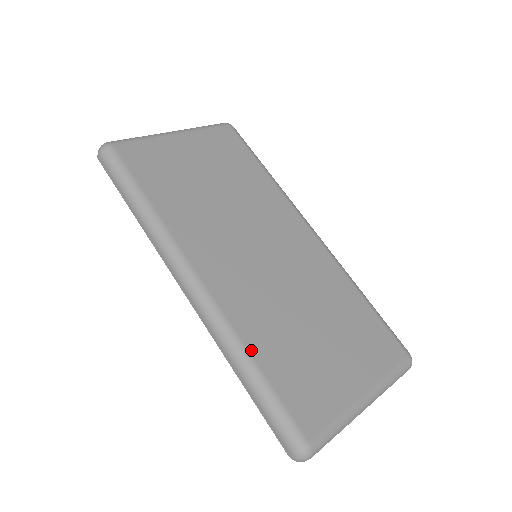
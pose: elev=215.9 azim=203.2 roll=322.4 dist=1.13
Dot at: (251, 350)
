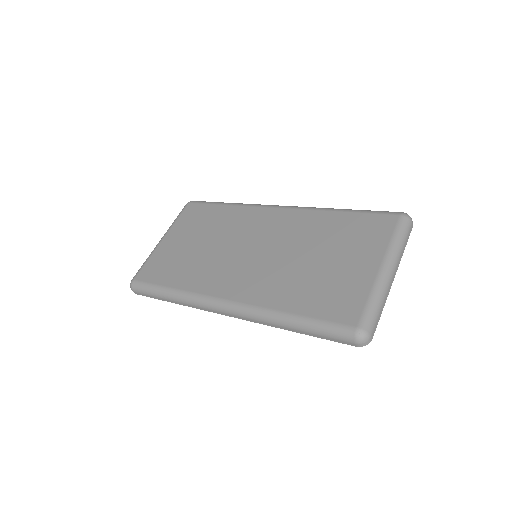
Dot at: (283, 309)
